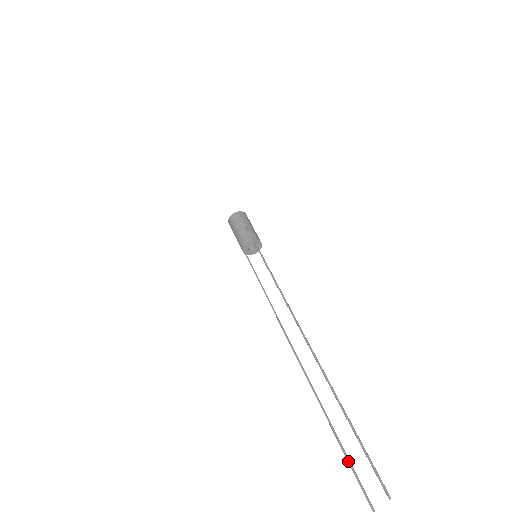
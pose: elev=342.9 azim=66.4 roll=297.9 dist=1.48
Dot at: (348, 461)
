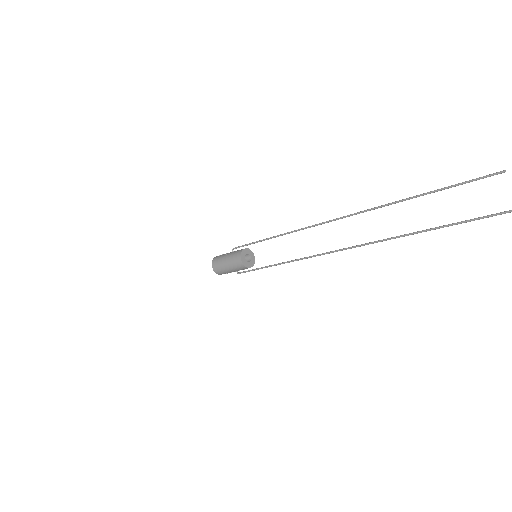
Dot at: (460, 222)
